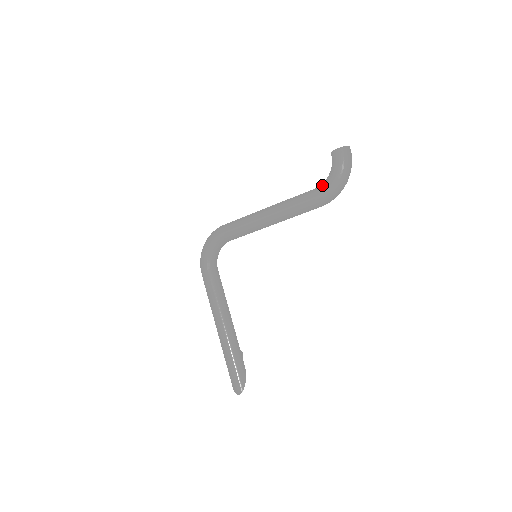
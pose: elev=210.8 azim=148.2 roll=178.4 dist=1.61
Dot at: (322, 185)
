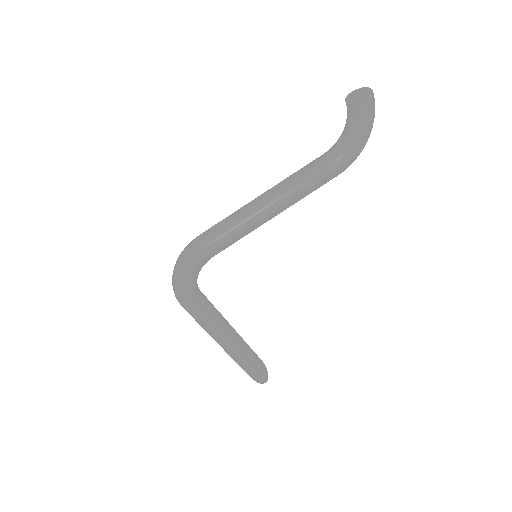
Dot at: (344, 151)
